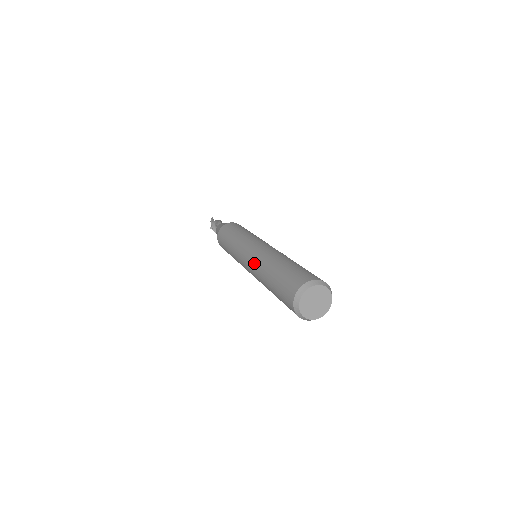
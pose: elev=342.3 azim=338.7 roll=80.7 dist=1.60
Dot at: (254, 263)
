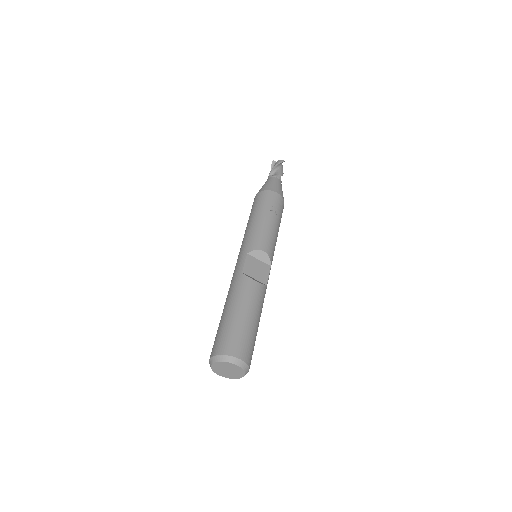
Dot at: occluded
